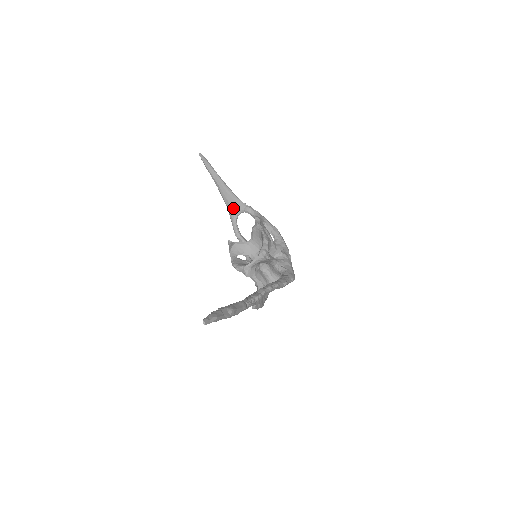
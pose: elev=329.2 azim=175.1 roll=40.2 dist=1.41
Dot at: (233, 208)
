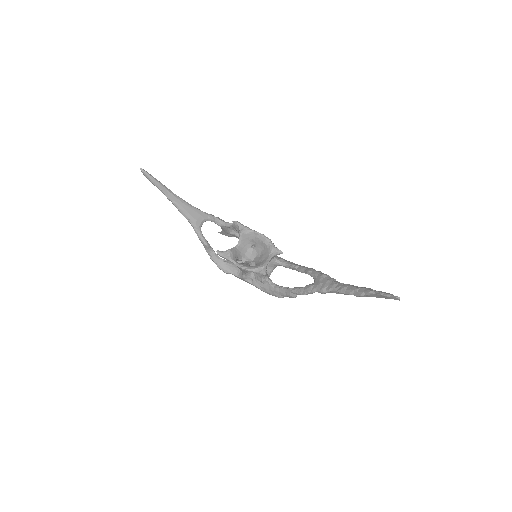
Dot at: (197, 219)
